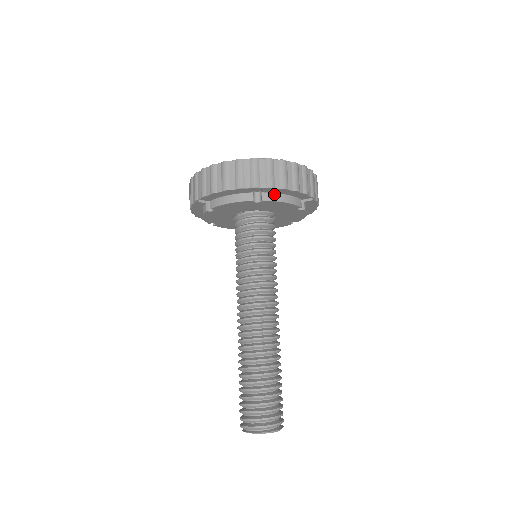
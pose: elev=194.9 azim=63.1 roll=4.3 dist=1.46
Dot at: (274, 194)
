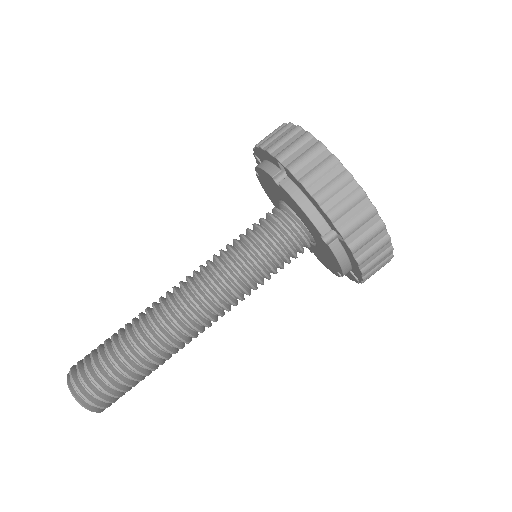
Dot at: (297, 188)
